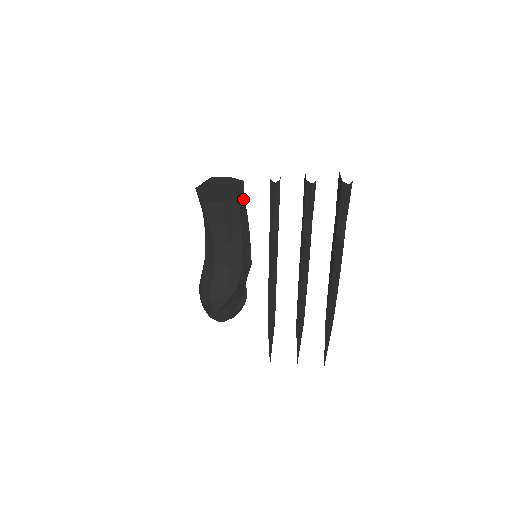
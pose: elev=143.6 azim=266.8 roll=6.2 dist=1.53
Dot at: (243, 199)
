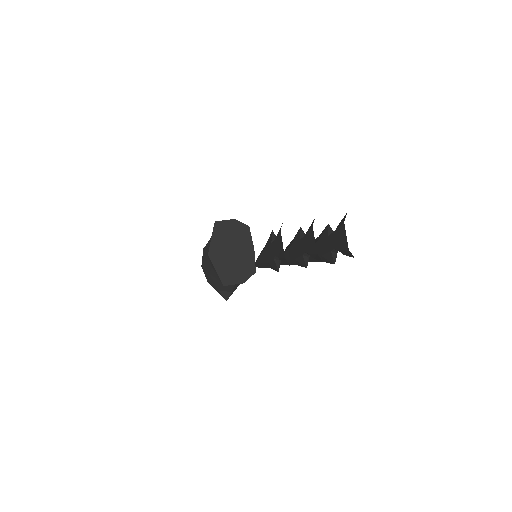
Dot at: occluded
